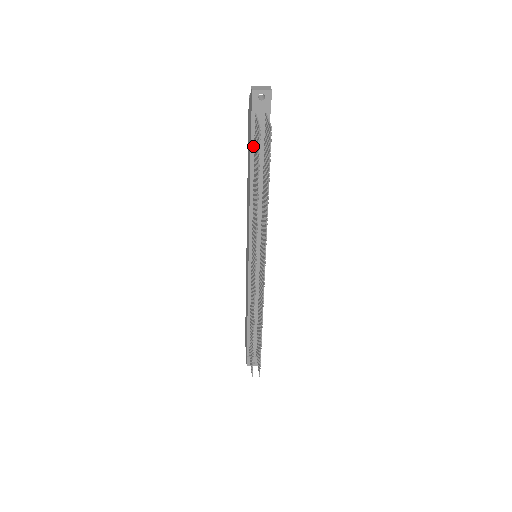
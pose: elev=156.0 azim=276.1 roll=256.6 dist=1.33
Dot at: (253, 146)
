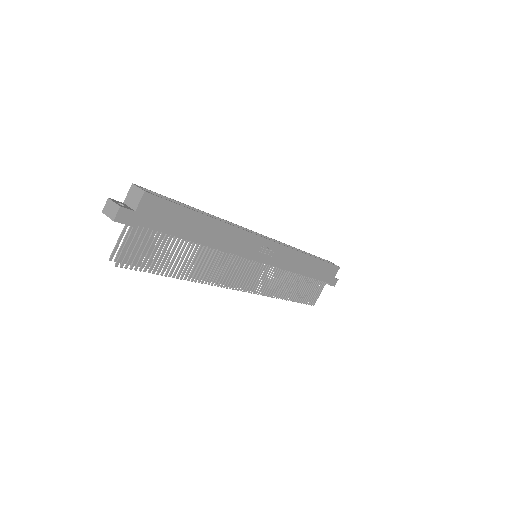
Dot at: occluded
